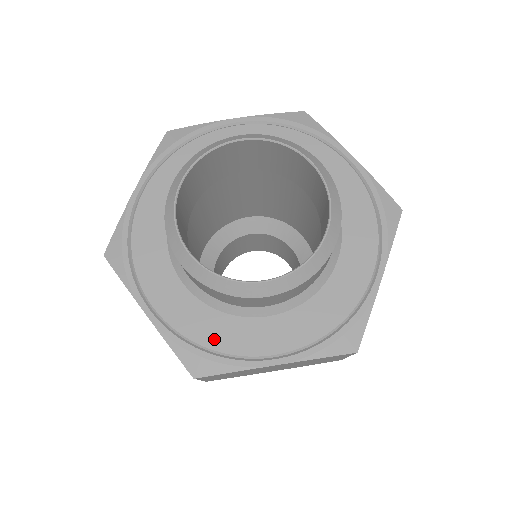
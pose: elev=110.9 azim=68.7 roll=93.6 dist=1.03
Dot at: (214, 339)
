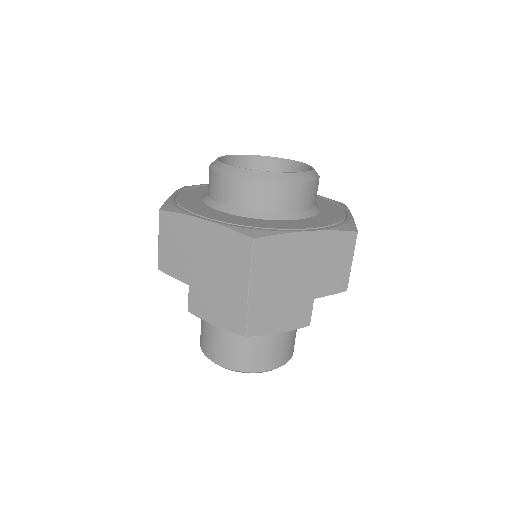
Dot at: (189, 206)
